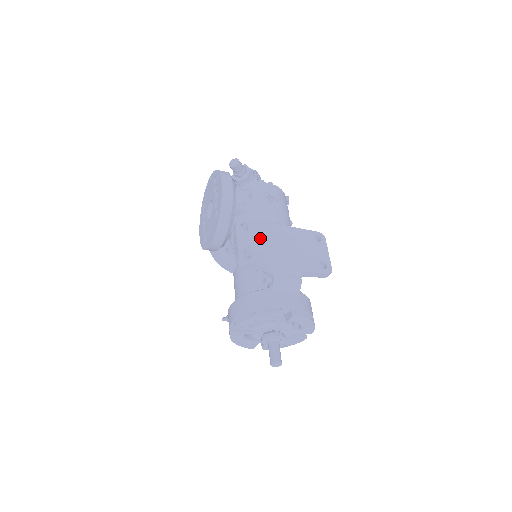
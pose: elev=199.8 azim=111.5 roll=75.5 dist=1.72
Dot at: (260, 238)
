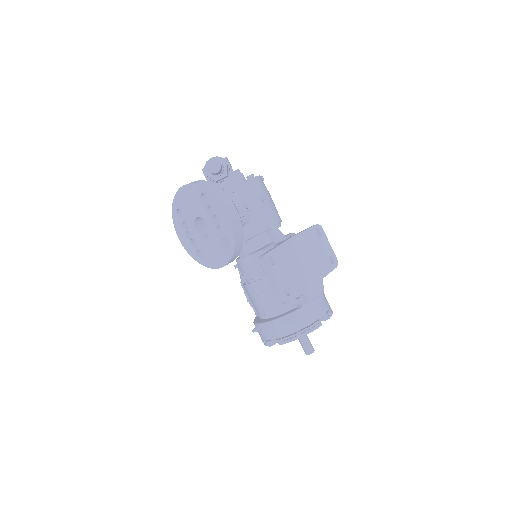
Dot at: (286, 265)
